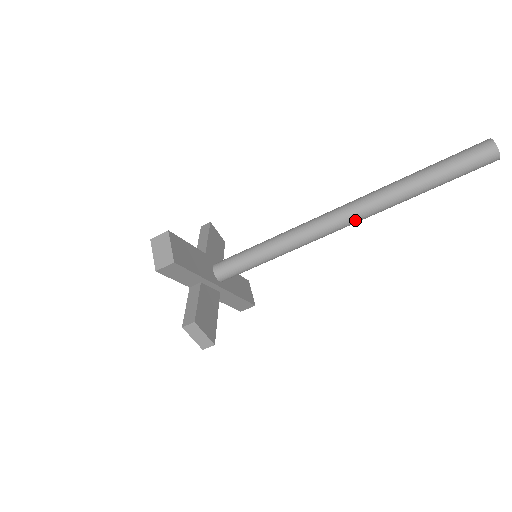
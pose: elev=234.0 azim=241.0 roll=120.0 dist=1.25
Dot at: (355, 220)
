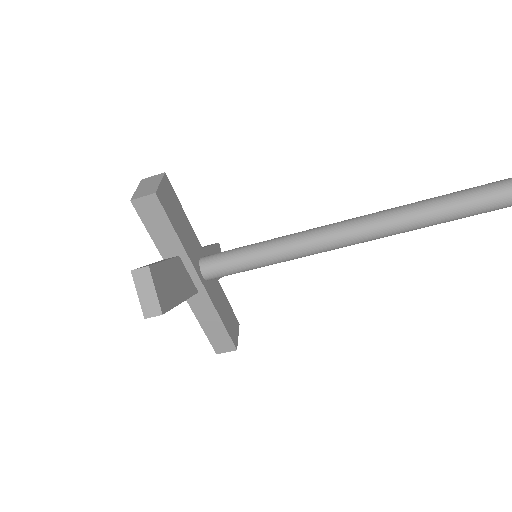
Dot at: (388, 228)
